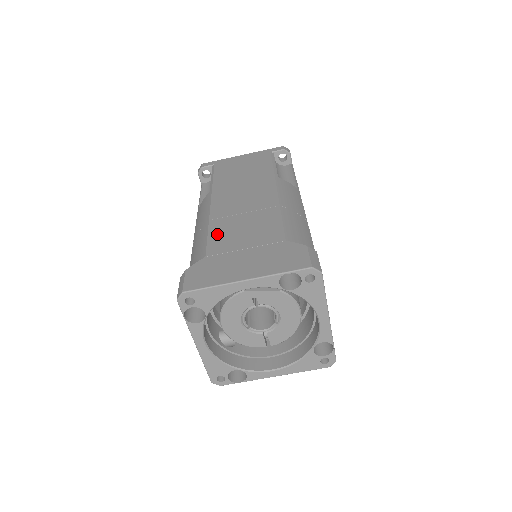
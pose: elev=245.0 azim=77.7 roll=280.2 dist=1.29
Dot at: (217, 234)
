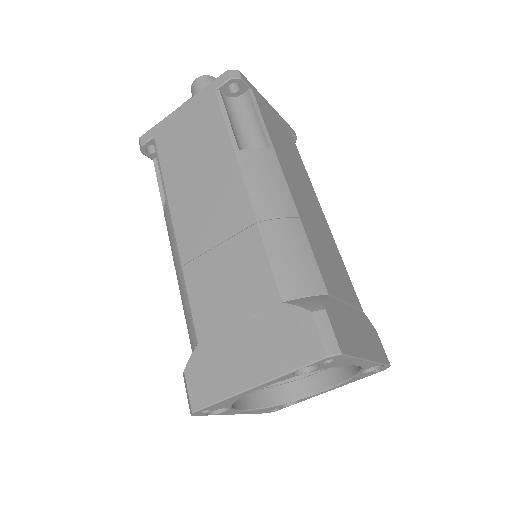
Dot at: (198, 296)
